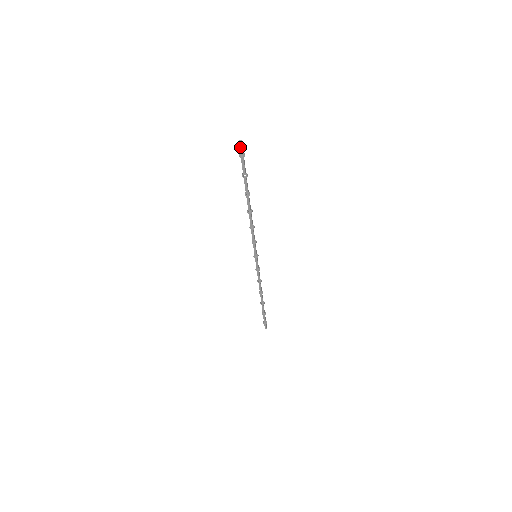
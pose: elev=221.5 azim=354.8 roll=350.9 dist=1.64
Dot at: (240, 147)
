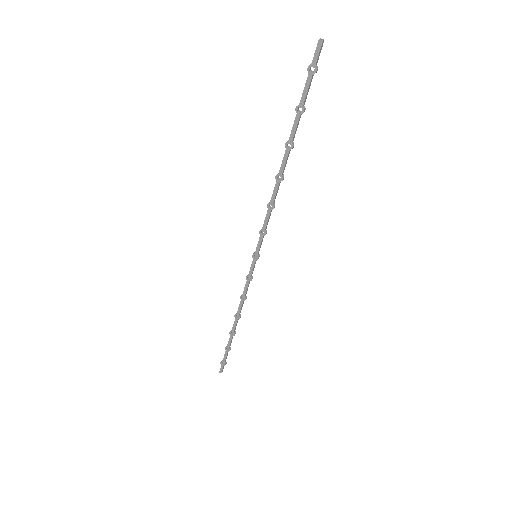
Dot at: (316, 51)
